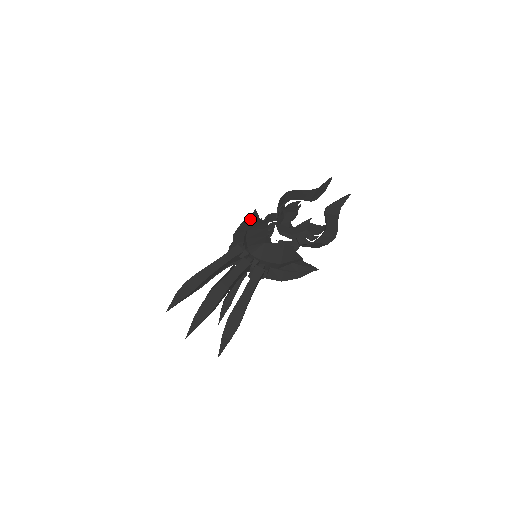
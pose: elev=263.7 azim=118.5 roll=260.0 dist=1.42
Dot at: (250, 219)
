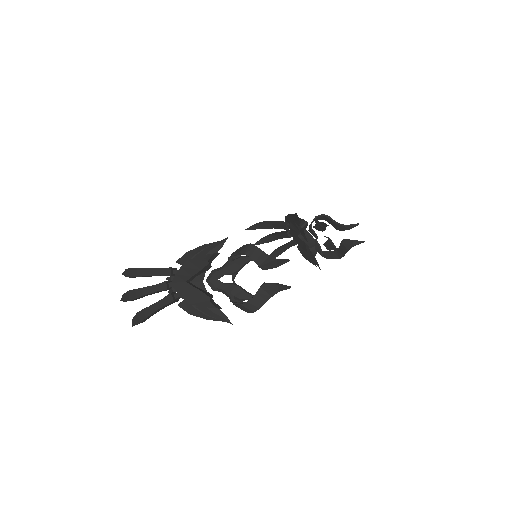
Dot at: (211, 246)
